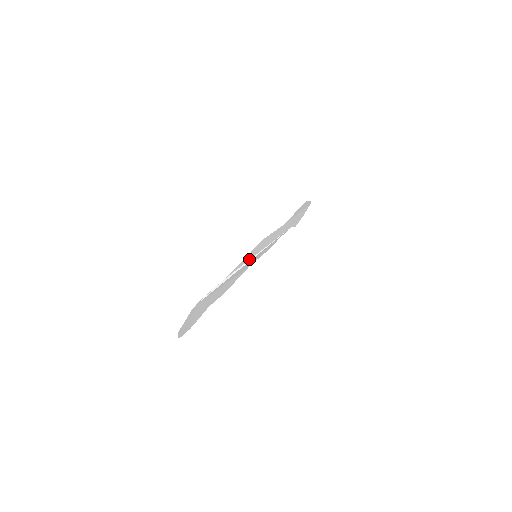
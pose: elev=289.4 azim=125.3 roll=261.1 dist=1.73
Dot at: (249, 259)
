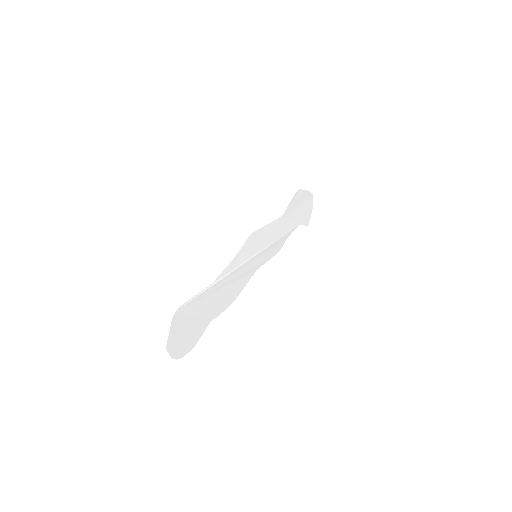
Dot at: (246, 259)
